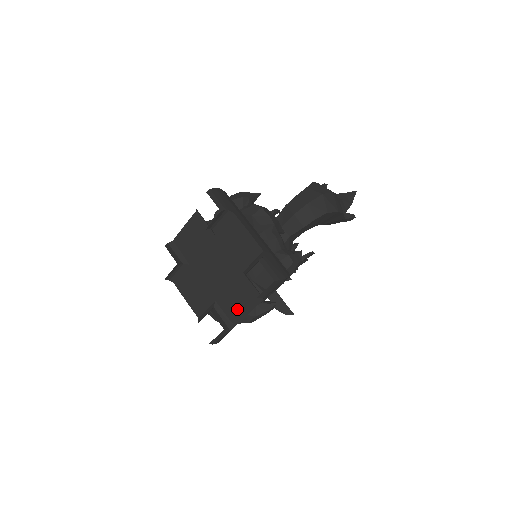
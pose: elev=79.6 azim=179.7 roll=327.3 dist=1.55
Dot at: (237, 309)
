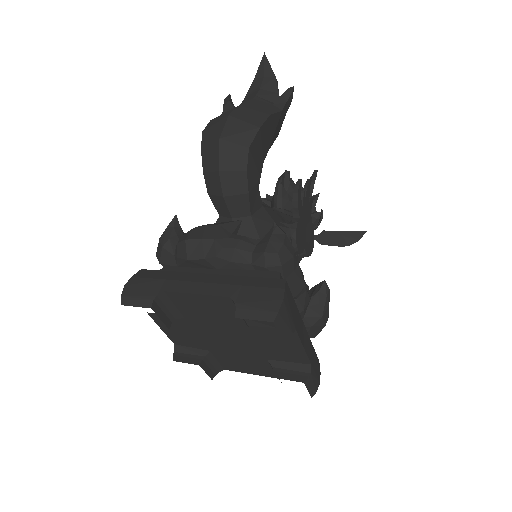
Dot at: (290, 353)
